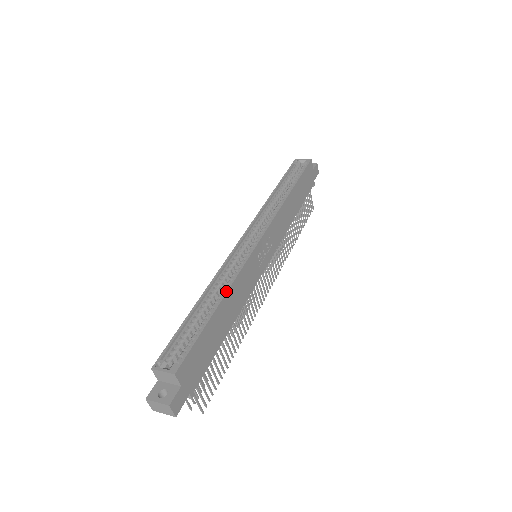
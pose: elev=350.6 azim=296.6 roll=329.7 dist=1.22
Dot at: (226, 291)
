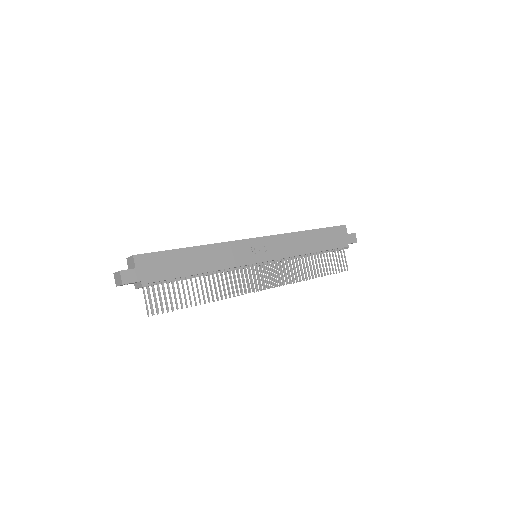
Dot at: (205, 245)
